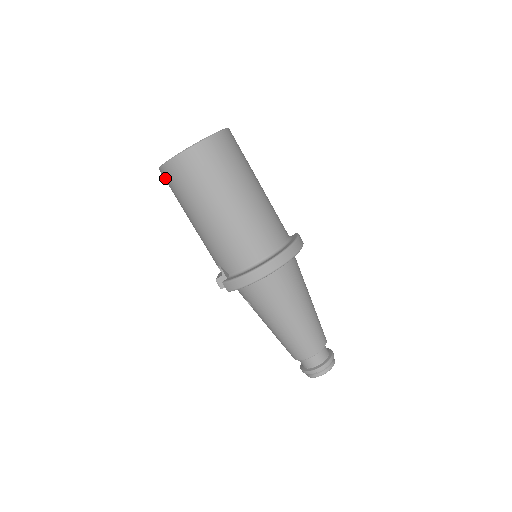
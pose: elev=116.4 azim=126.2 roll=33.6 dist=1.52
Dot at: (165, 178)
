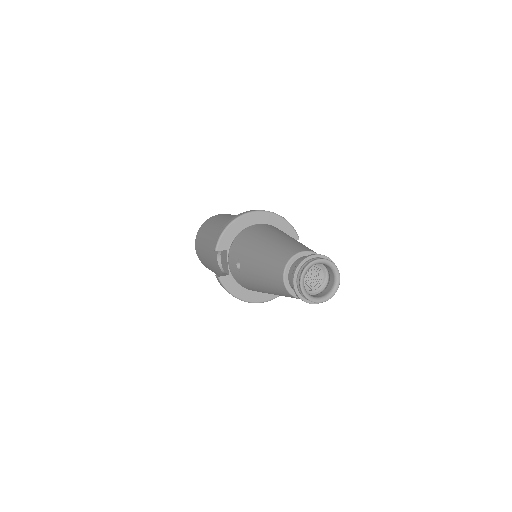
Dot at: (197, 248)
